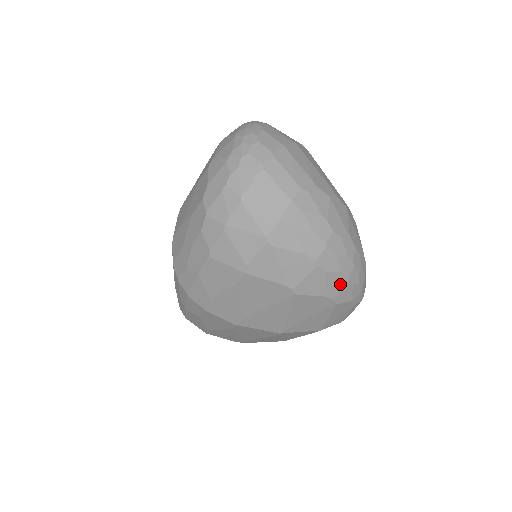
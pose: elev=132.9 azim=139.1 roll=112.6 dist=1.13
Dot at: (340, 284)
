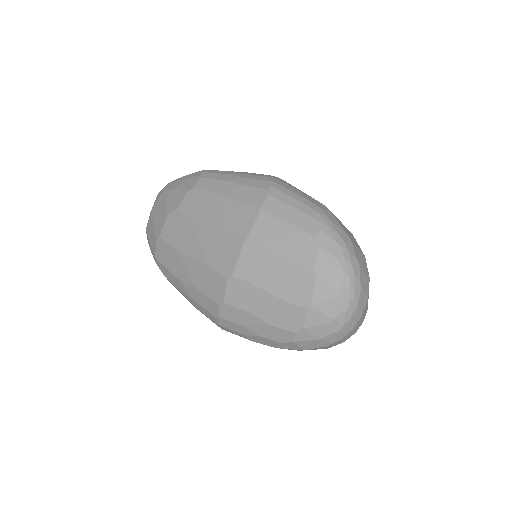
Dot at: occluded
